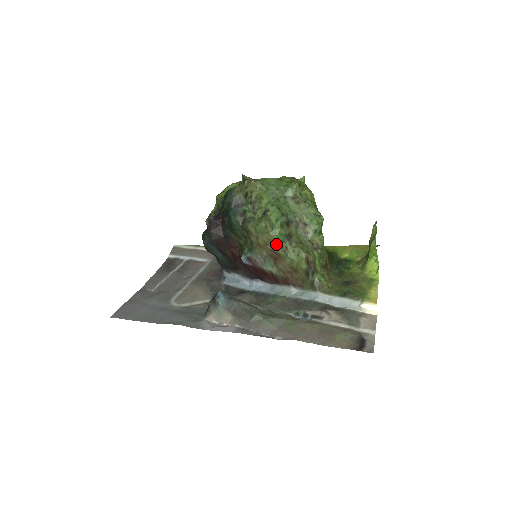
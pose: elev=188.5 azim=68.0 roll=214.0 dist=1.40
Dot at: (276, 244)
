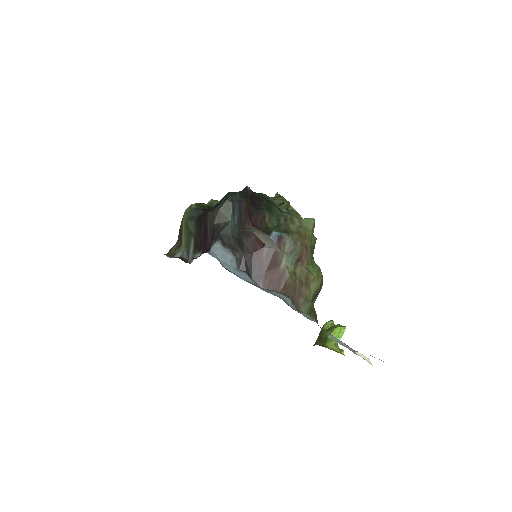
Dot at: (311, 245)
